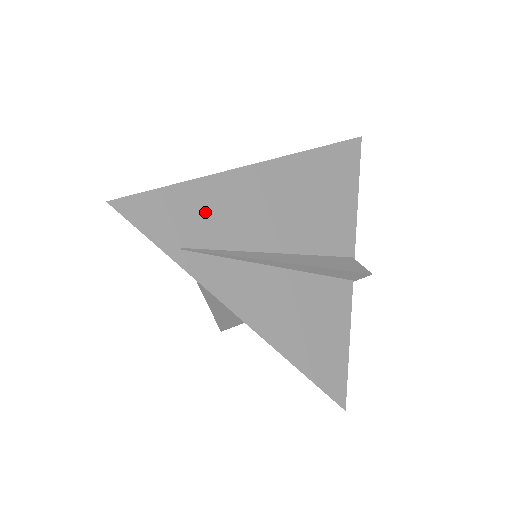
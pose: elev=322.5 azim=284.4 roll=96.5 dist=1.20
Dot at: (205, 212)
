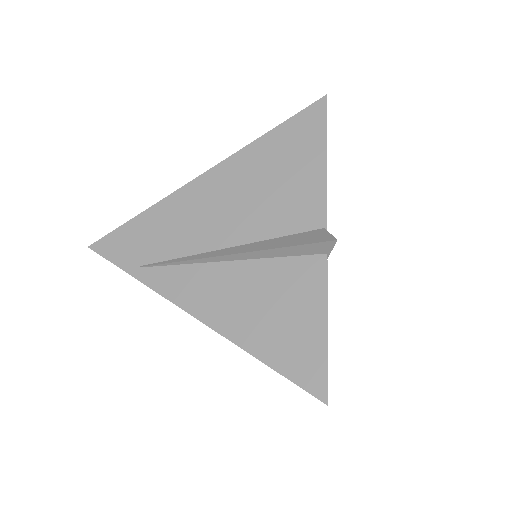
Dot at: (158, 231)
